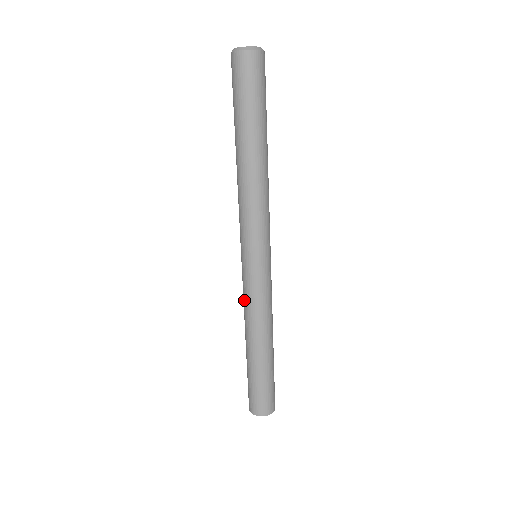
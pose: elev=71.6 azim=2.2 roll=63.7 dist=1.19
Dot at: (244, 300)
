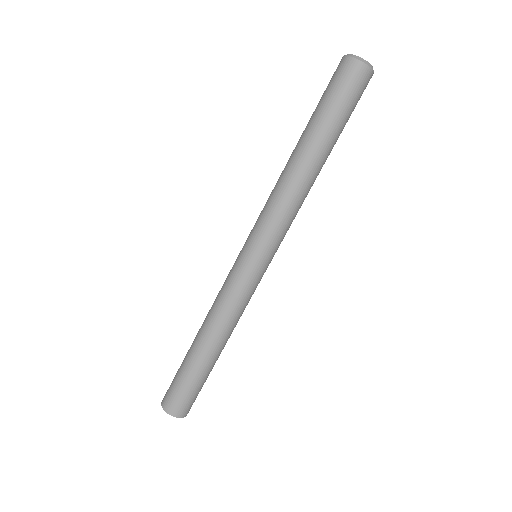
Dot at: (220, 290)
